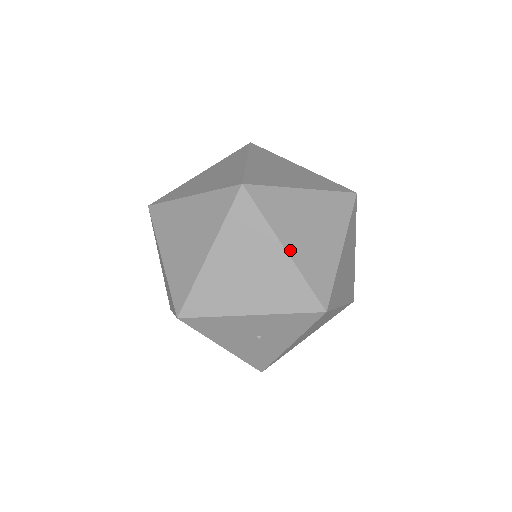
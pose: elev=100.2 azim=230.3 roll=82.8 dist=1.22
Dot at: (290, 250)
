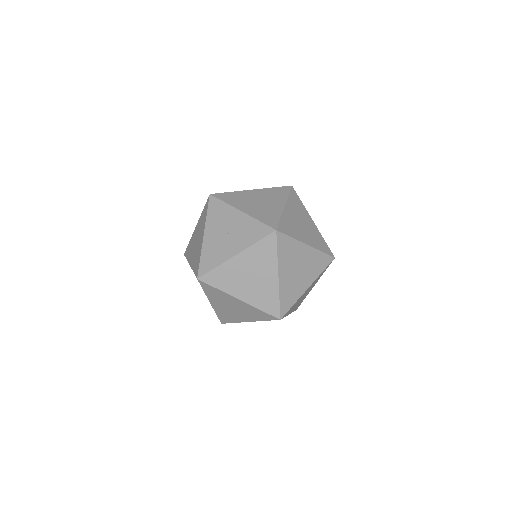
Dot at: (286, 209)
